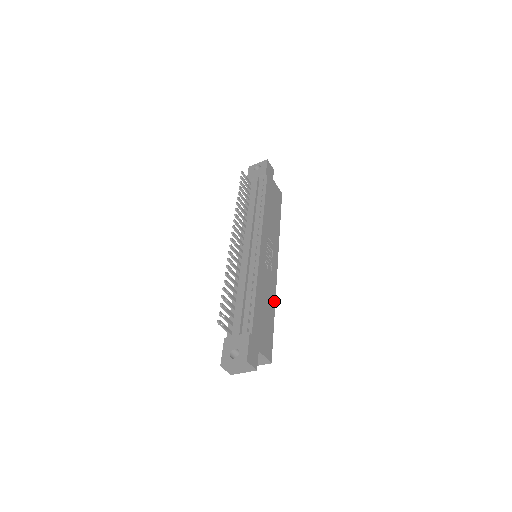
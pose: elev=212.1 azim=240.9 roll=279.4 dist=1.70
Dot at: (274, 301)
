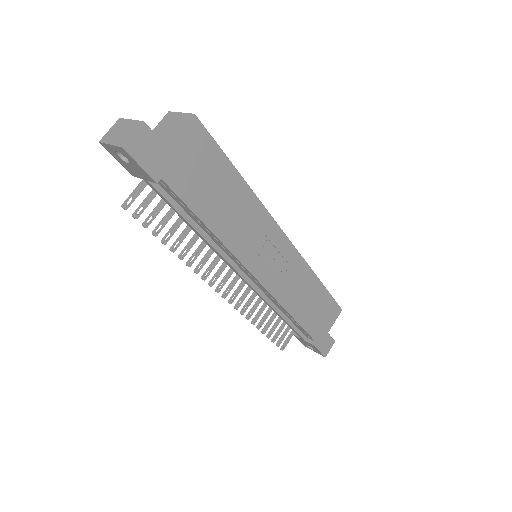
Dot at: (311, 274)
